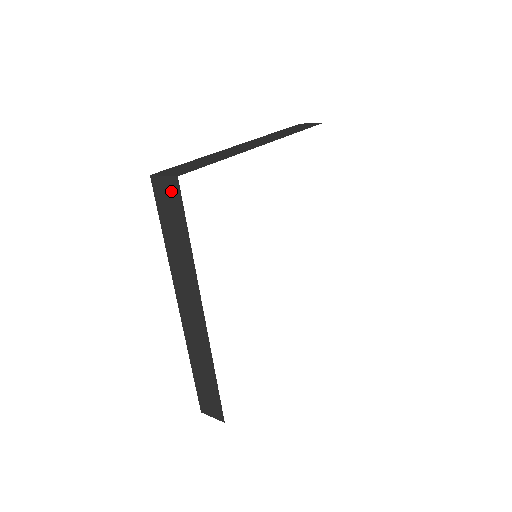
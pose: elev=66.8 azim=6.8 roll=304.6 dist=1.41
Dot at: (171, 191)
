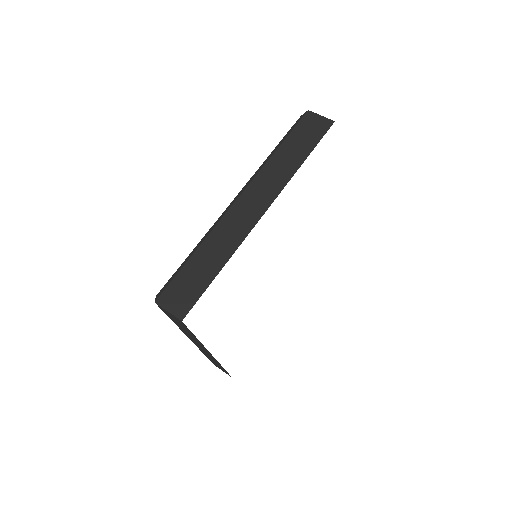
Dot at: (176, 319)
